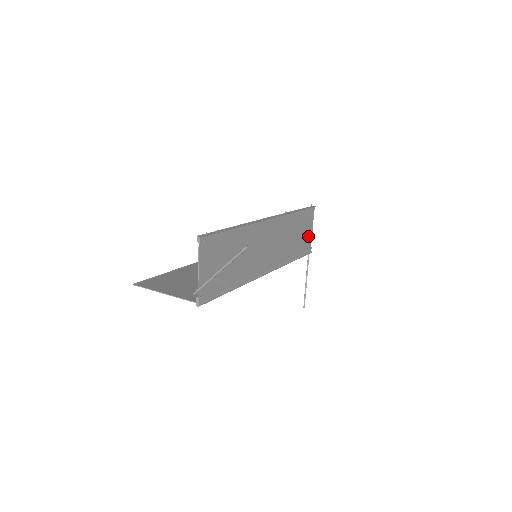
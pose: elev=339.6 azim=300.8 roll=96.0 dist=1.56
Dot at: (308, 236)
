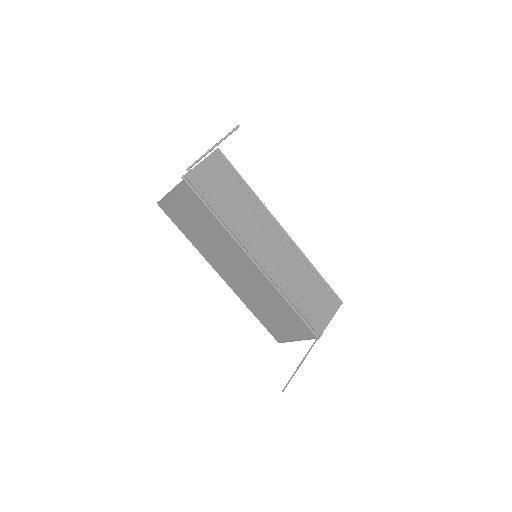
Dot at: (322, 318)
